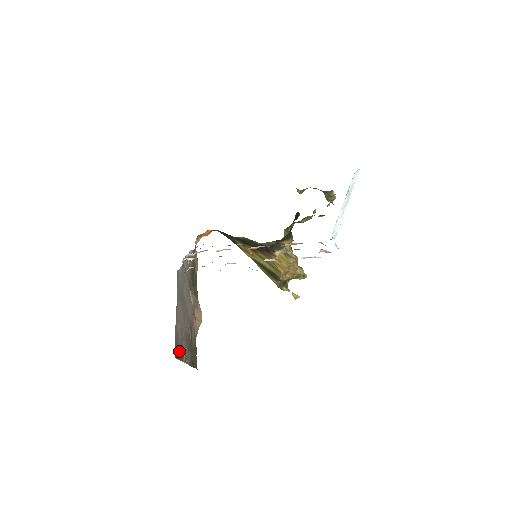
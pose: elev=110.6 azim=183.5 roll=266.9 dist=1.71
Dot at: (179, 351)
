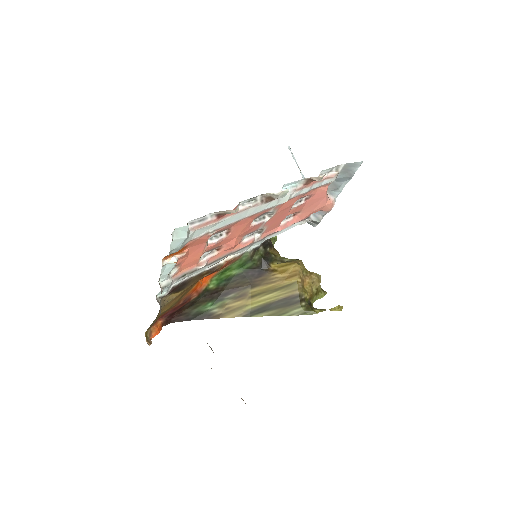
Dot at: occluded
